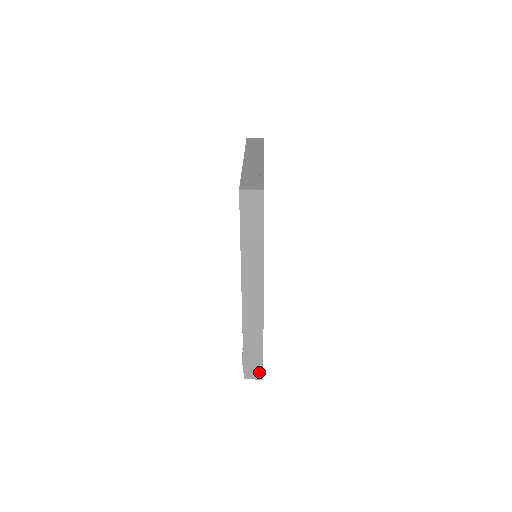
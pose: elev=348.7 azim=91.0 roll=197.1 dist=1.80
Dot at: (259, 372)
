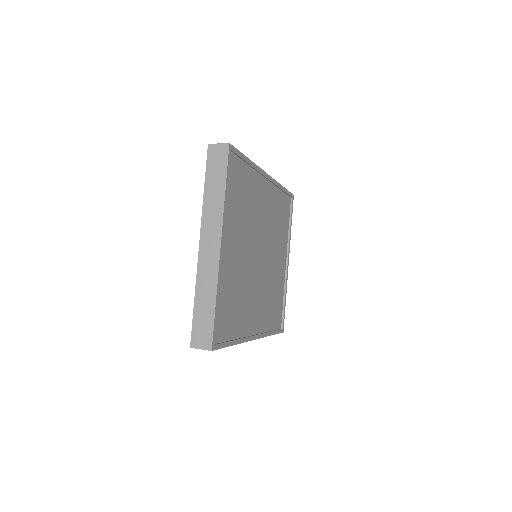
Dot at: occluded
